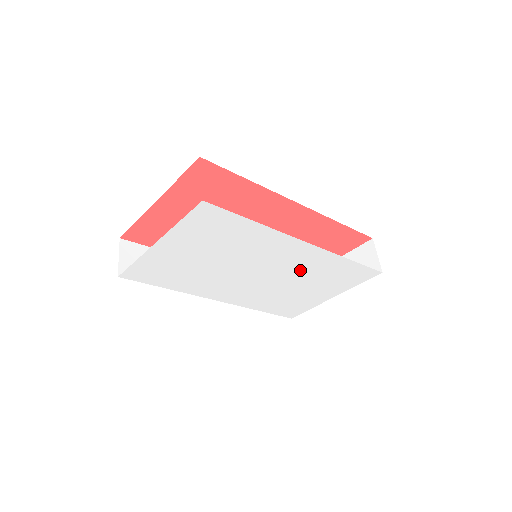
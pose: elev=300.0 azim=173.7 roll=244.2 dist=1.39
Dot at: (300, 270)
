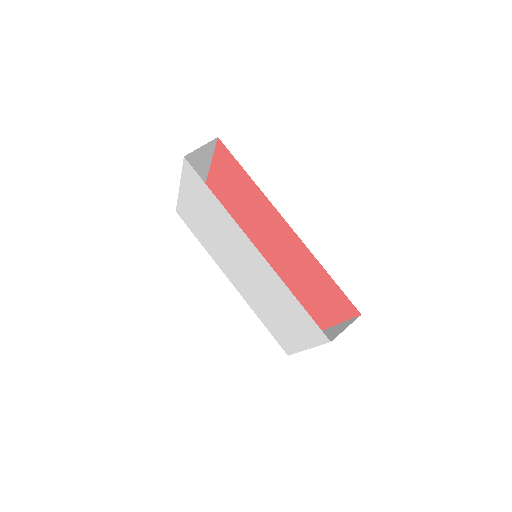
Dot at: (265, 283)
